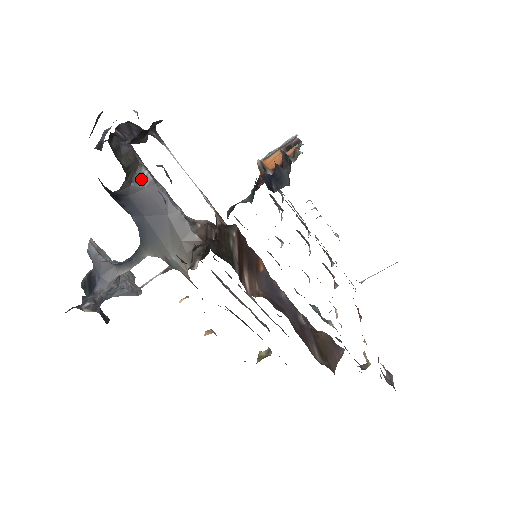
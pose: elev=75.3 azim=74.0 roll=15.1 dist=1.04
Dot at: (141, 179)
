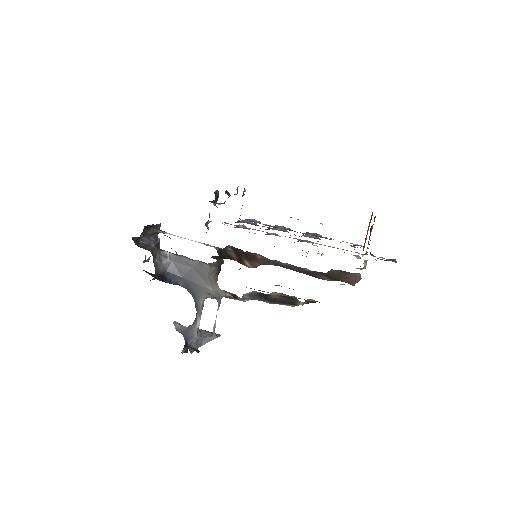
Dot at: (167, 257)
